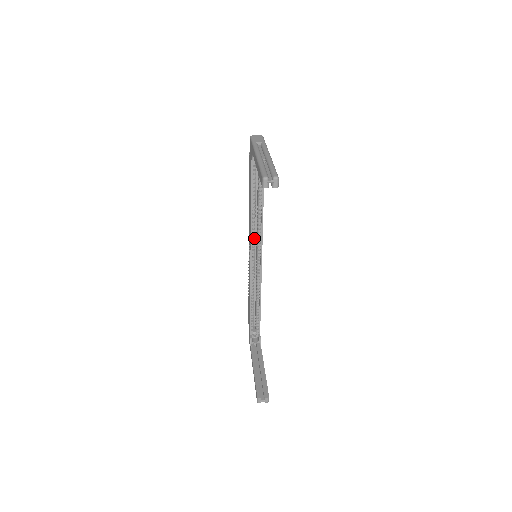
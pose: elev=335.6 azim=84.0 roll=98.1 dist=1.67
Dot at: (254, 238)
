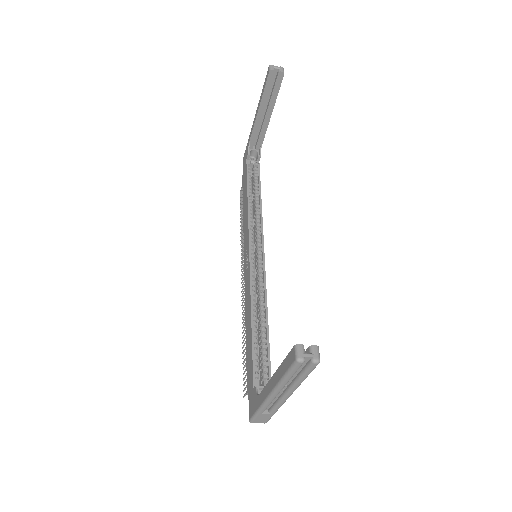
Dot at: (252, 232)
